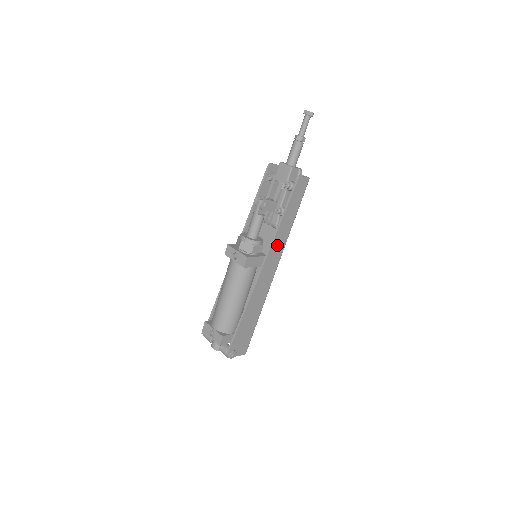
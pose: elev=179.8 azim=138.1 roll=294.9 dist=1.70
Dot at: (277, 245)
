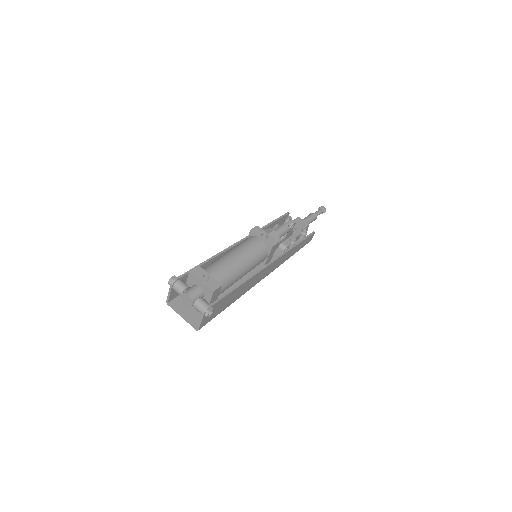
Dot at: (282, 259)
